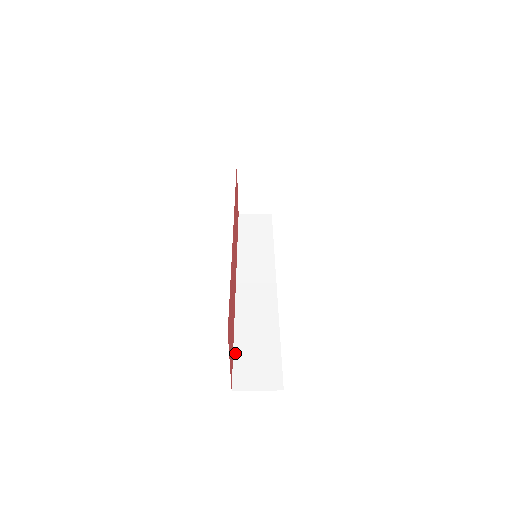
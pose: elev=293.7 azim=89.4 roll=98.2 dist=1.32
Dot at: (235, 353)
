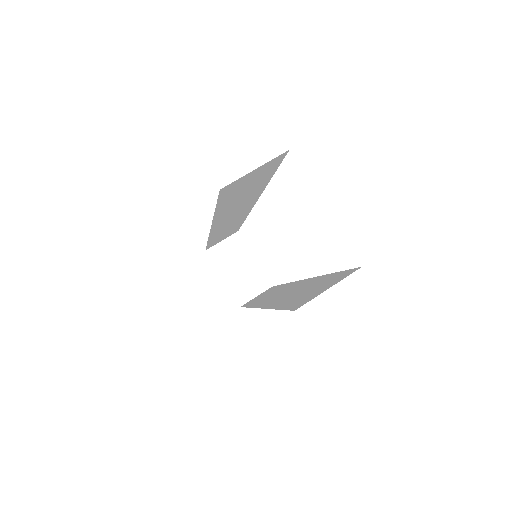
Dot at: (282, 308)
